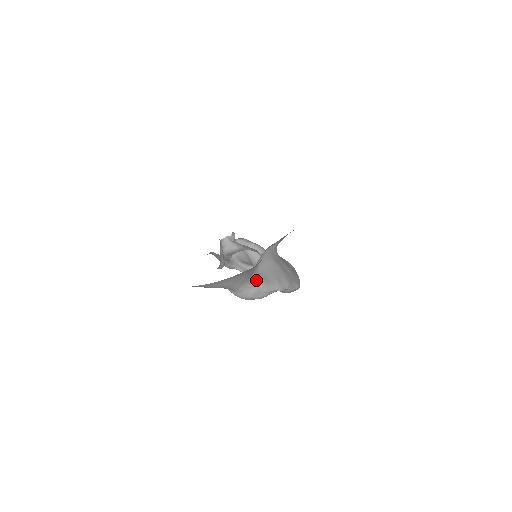
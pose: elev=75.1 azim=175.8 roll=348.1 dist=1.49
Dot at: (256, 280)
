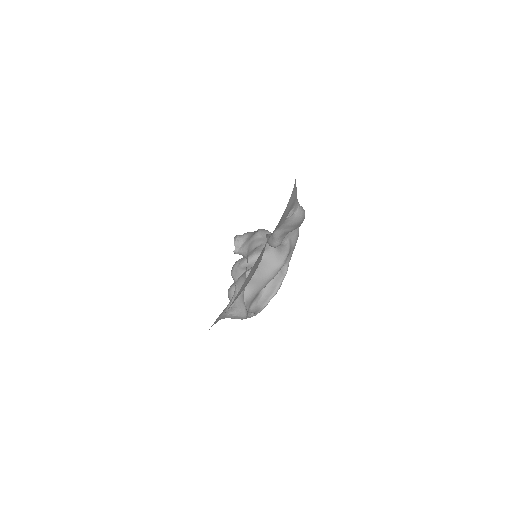
Dot at: occluded
